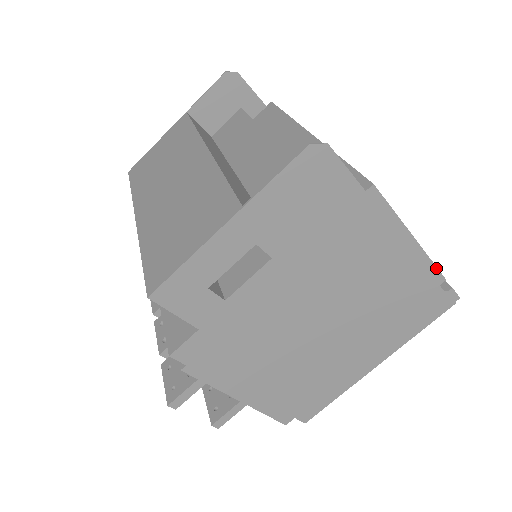
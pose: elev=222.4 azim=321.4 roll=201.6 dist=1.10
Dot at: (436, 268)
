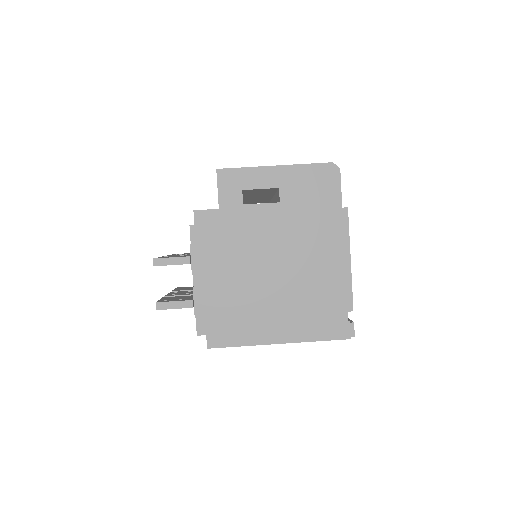
Dot at: (352, 295)
